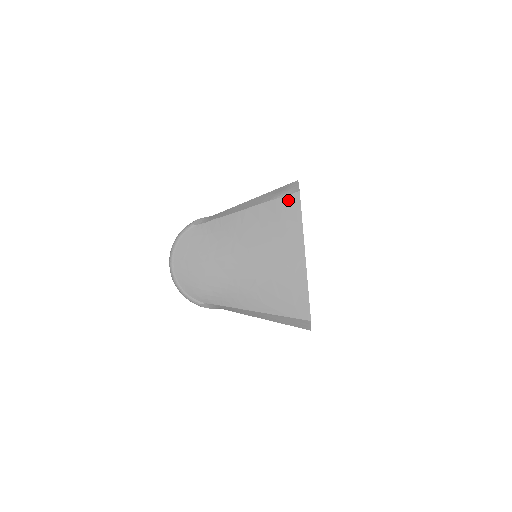
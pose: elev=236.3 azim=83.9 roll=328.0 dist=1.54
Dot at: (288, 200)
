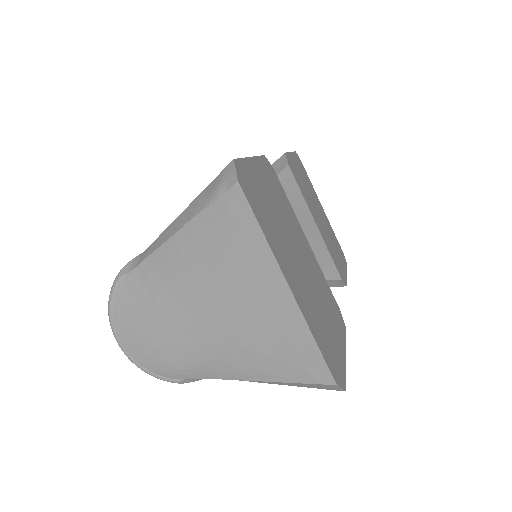
Dot at: (227, 202)
